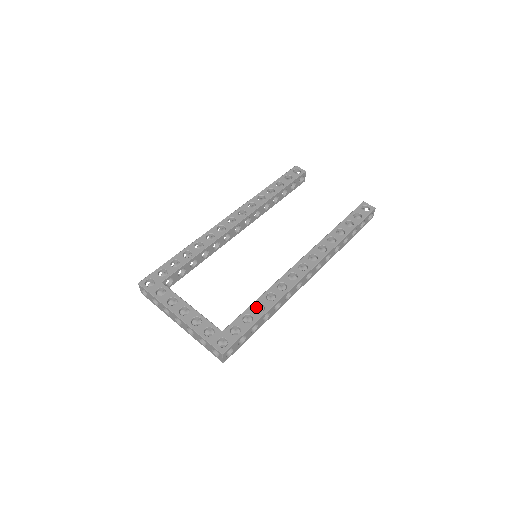
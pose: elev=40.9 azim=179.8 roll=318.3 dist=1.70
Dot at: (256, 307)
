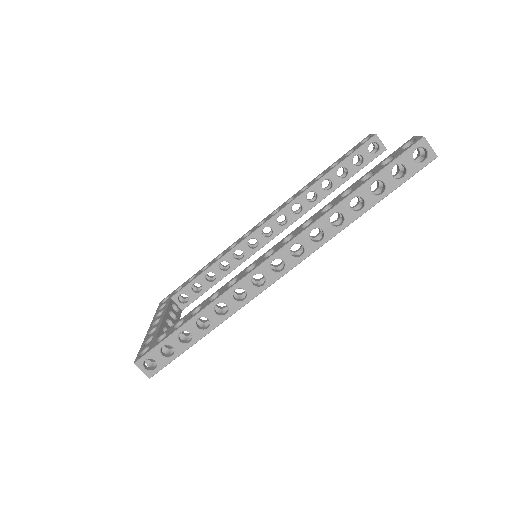
Dot at: occluded
